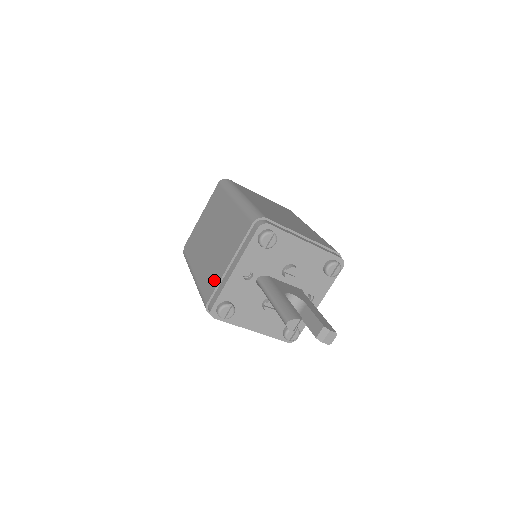
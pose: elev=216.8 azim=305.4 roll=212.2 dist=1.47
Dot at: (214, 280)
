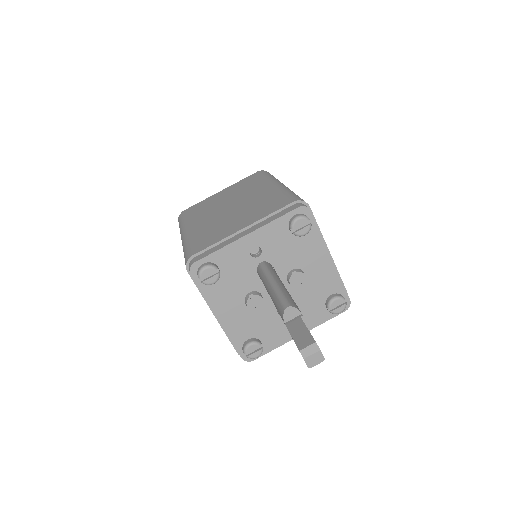
Dot at: (214, 238)
